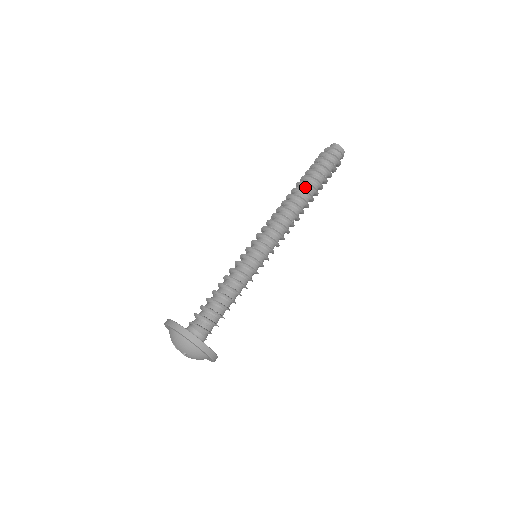
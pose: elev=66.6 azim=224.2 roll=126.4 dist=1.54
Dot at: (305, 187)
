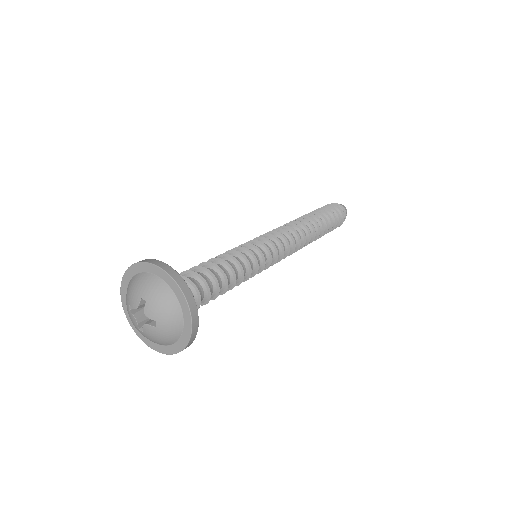
Dot at: occluded
